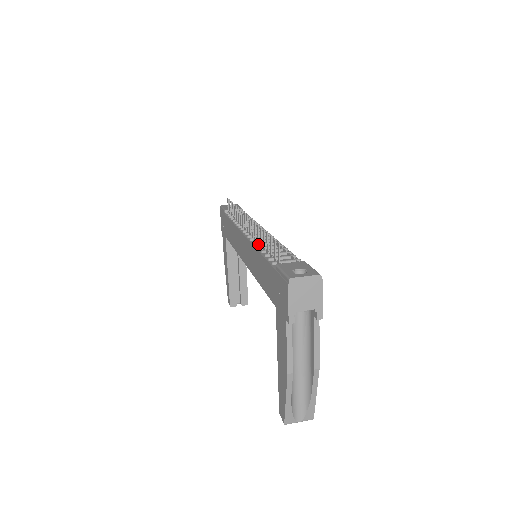
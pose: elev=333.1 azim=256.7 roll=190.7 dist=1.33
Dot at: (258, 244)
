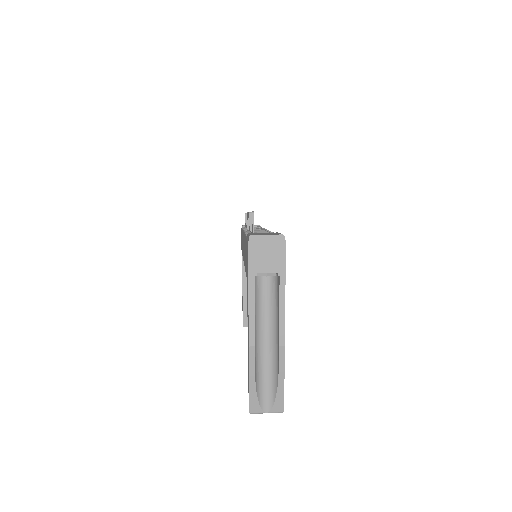
Dot at: (248, 231)
